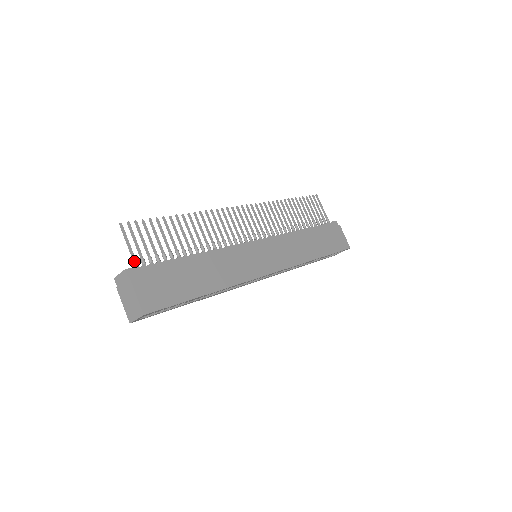
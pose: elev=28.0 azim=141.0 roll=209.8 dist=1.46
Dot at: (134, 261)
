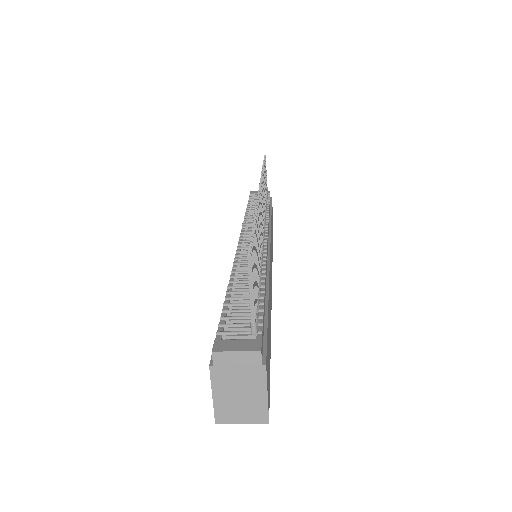
Dot at: (256, 326)
